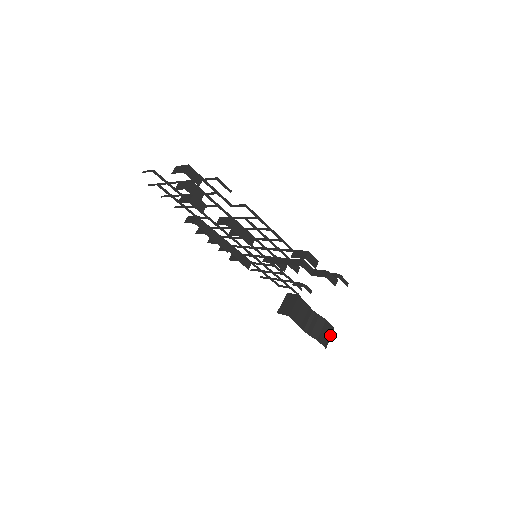
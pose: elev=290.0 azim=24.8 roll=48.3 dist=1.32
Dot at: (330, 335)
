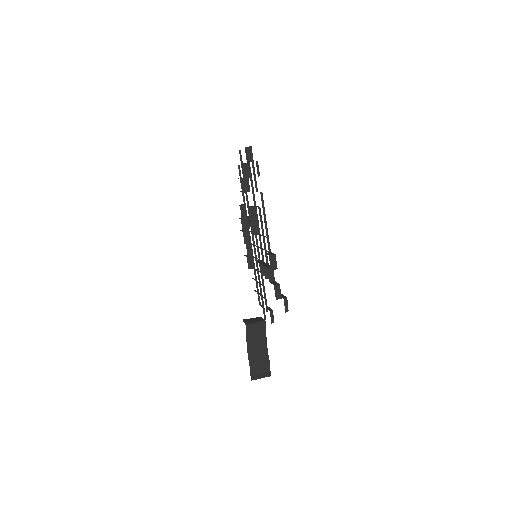
Dot at: (263, 375)
